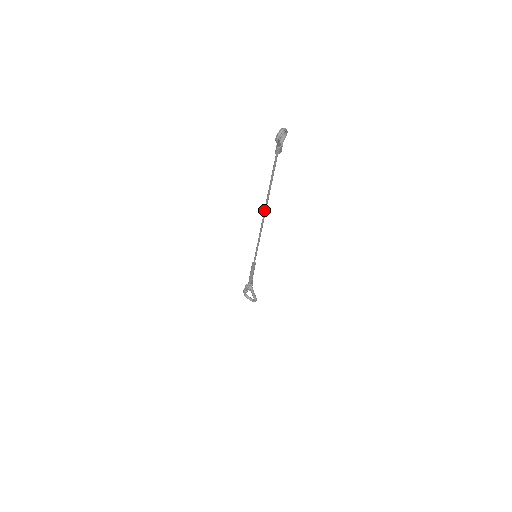
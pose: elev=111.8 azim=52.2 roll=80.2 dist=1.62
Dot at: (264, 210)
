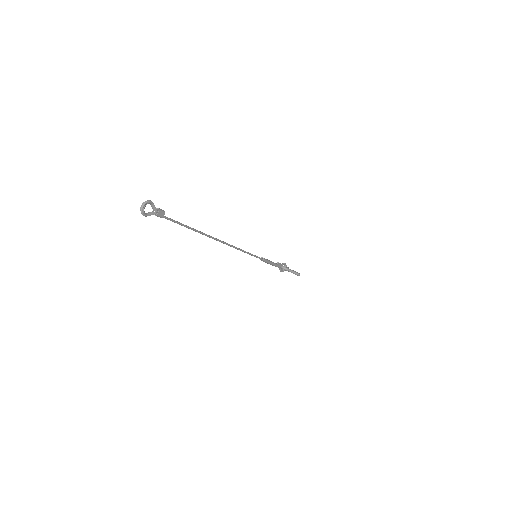
Dot at: occluded
